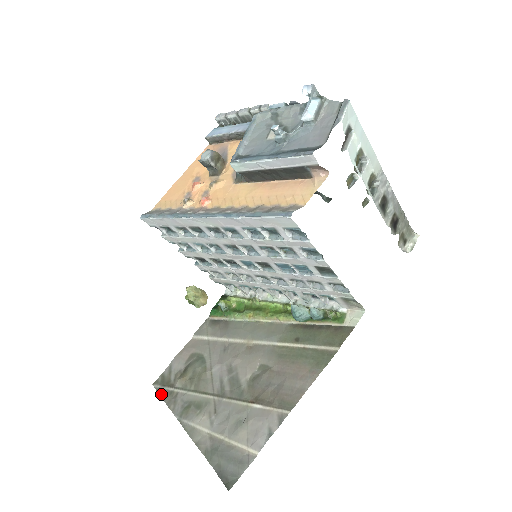
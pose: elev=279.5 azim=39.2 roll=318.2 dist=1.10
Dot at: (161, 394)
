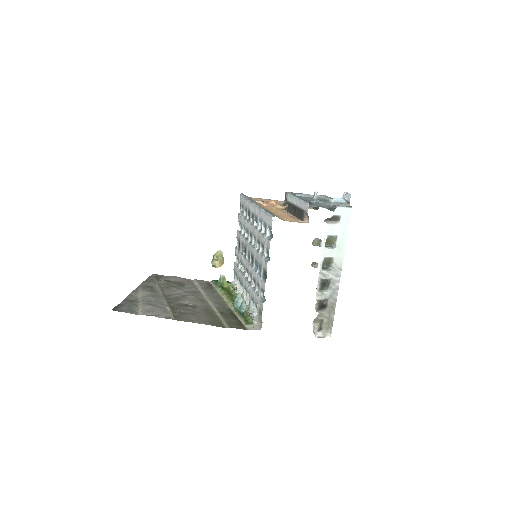
Dot at: (150, 277)
